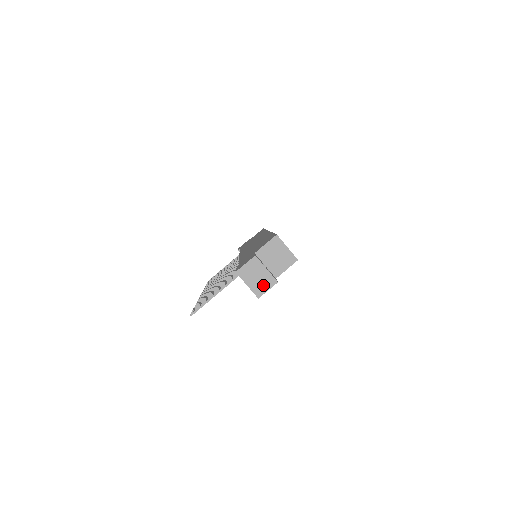
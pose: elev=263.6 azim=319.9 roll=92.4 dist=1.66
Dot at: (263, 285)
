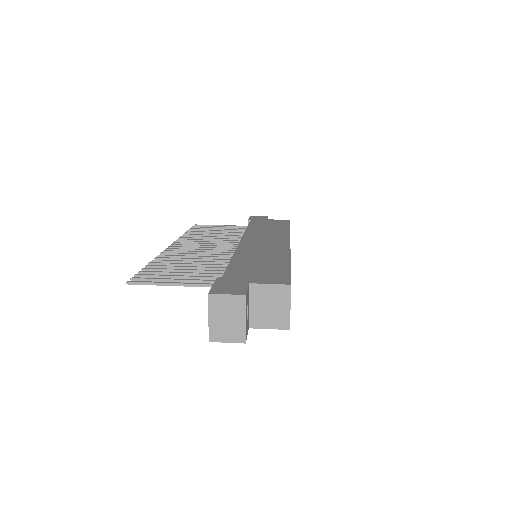
Dot at: (227, 333)
